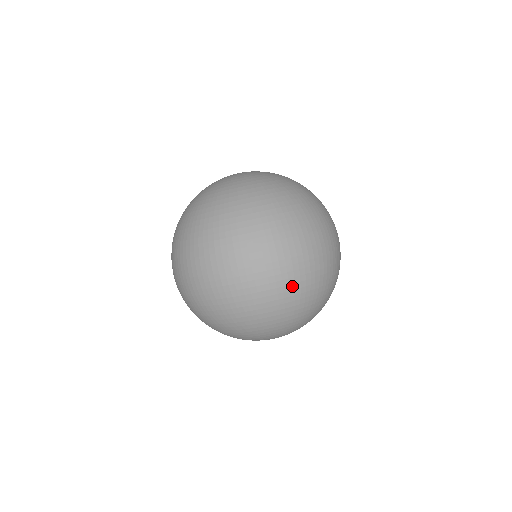
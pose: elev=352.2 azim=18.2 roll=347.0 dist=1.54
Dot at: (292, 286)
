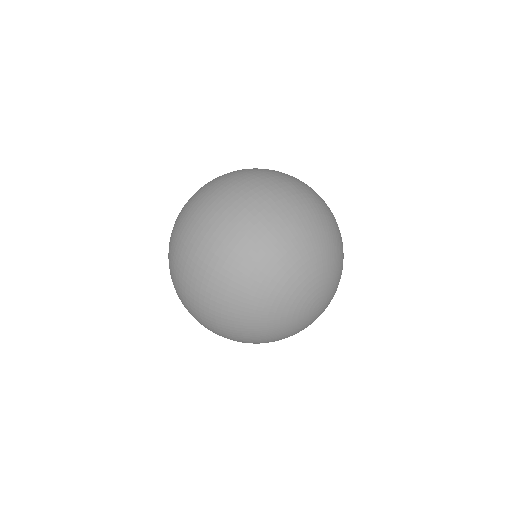
Dot at: (321, 199)
